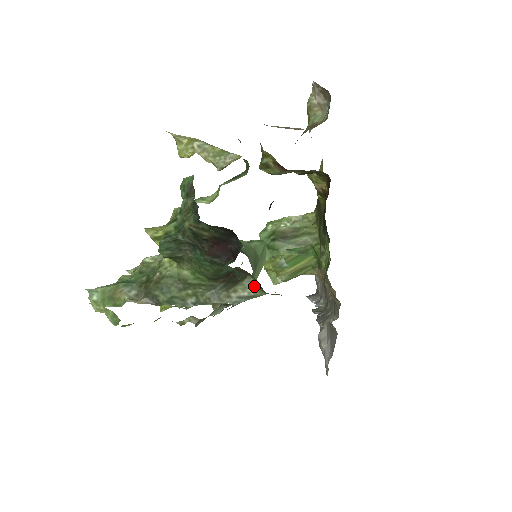
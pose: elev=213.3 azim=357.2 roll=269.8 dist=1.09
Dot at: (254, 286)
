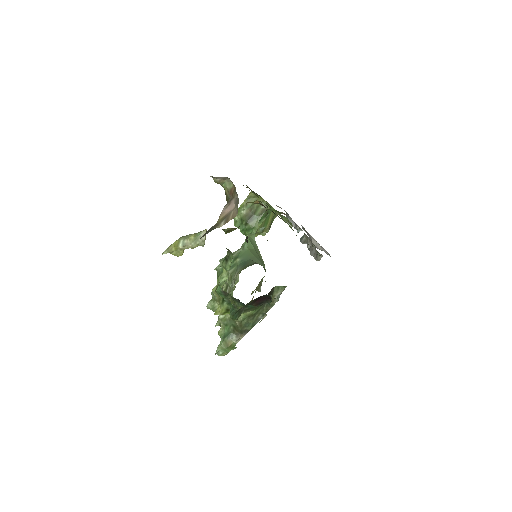
Dot at: (280, 288)
